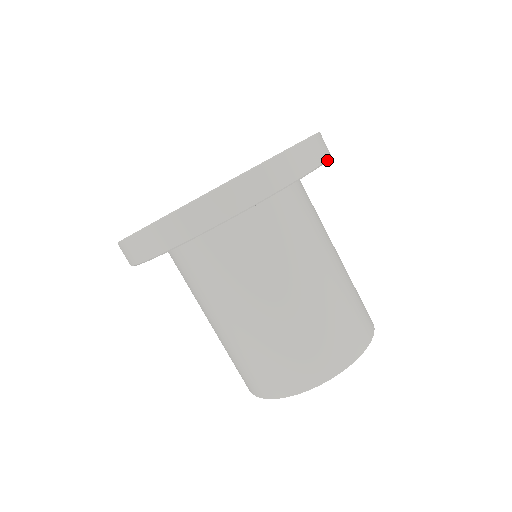
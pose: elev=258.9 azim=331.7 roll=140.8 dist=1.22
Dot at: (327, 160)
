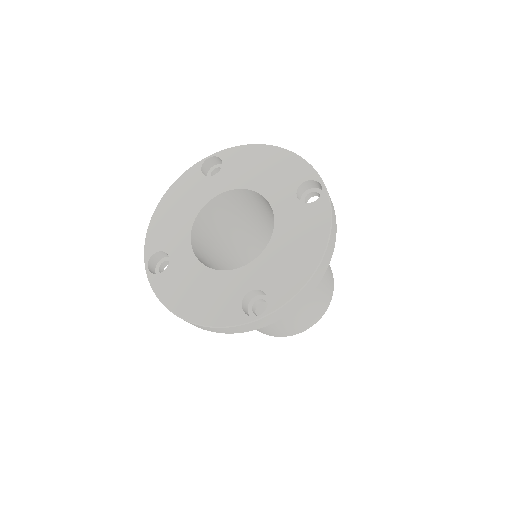
Dot at: occluded
